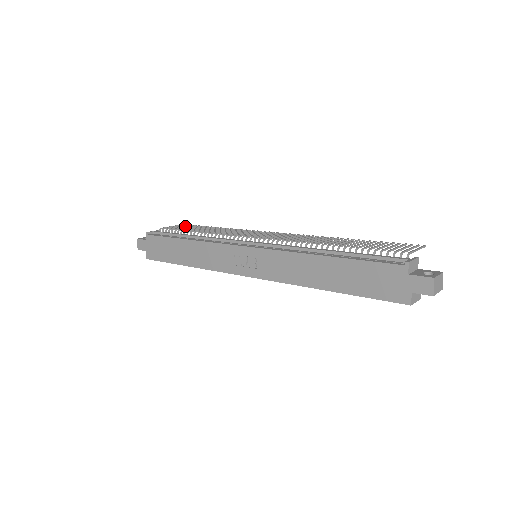
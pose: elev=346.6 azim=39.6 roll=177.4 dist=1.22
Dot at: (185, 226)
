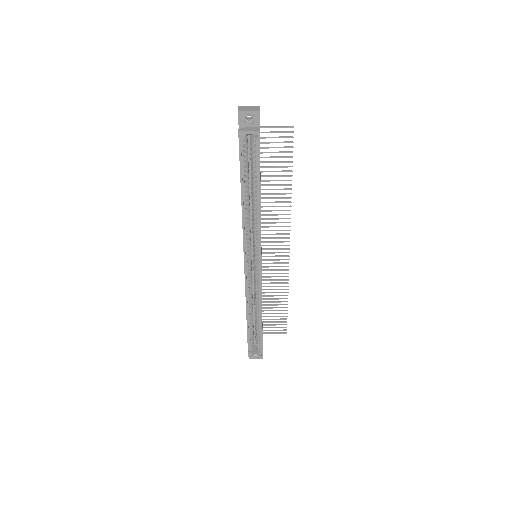
Dot at: (277, 324)
